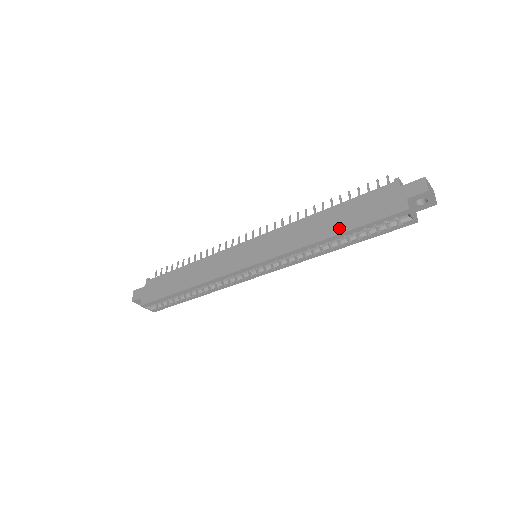
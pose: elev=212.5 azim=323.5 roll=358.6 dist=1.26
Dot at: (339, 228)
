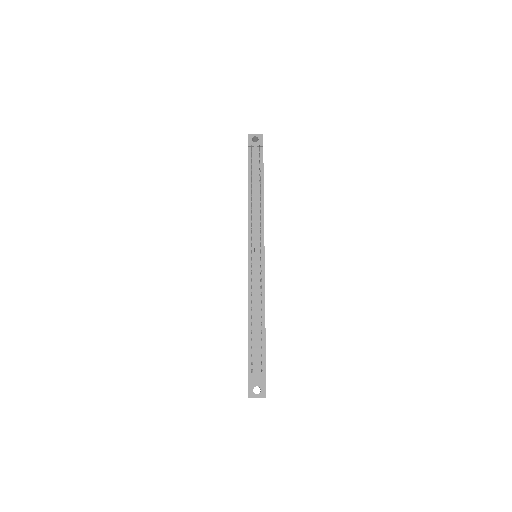
Dot at: occluded
